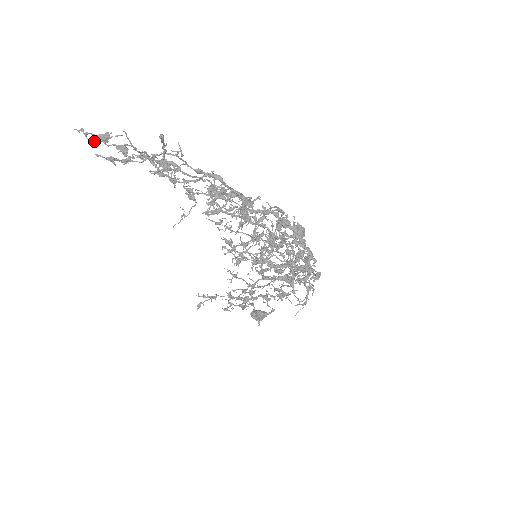
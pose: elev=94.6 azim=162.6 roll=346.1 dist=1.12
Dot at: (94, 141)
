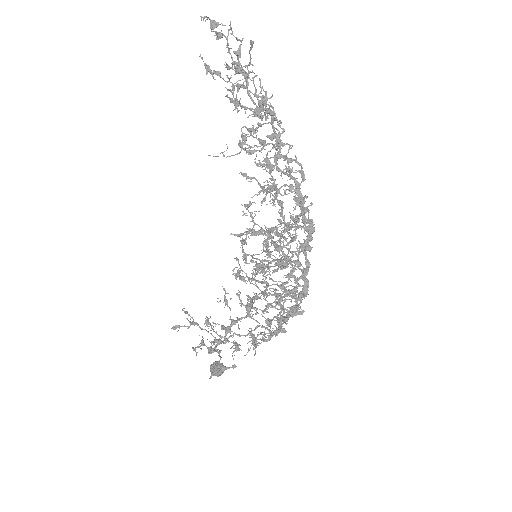
Dot at: (205, 21)
